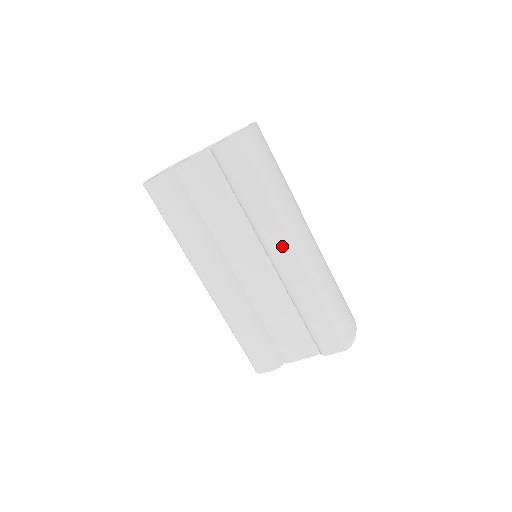
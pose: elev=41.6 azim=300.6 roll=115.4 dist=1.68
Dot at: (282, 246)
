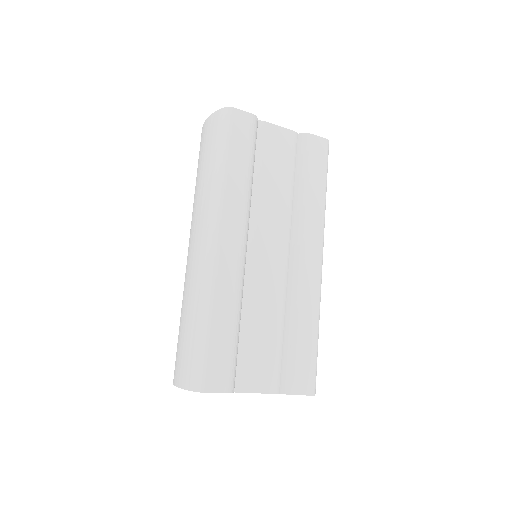
Dot at: (314, 247)
